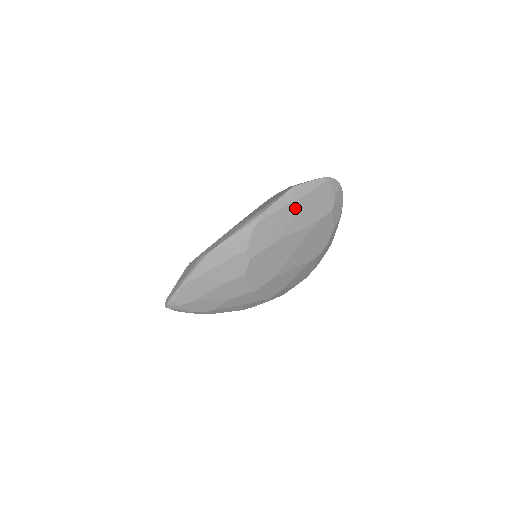
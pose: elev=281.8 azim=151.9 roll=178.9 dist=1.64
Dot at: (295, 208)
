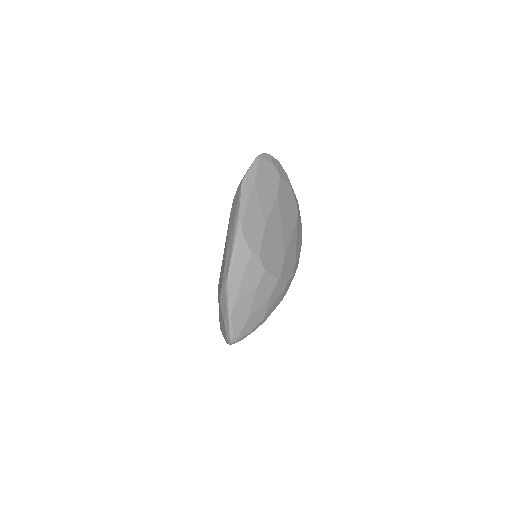
Dot at: (256, 195)
